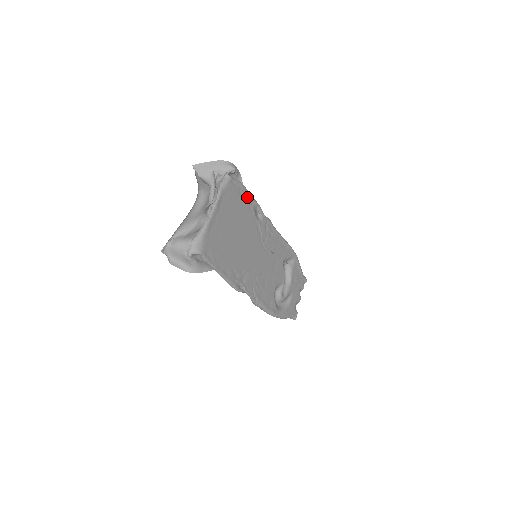
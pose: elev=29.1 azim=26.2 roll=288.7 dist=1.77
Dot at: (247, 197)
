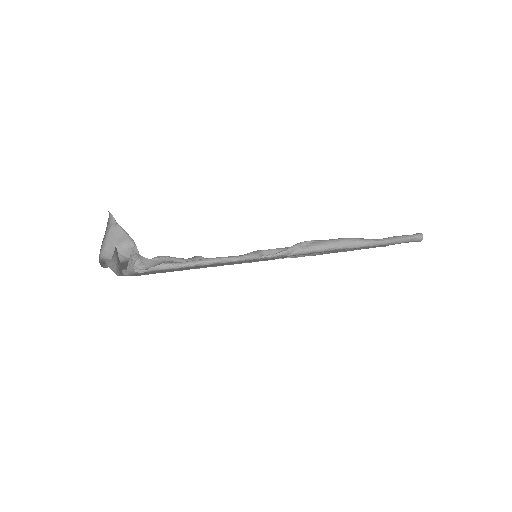
Dot at: occluded
